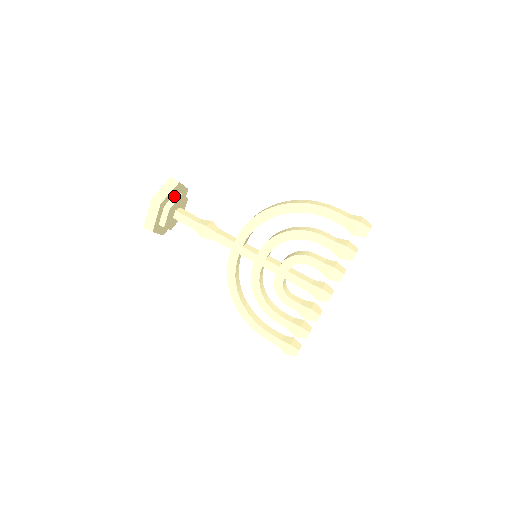
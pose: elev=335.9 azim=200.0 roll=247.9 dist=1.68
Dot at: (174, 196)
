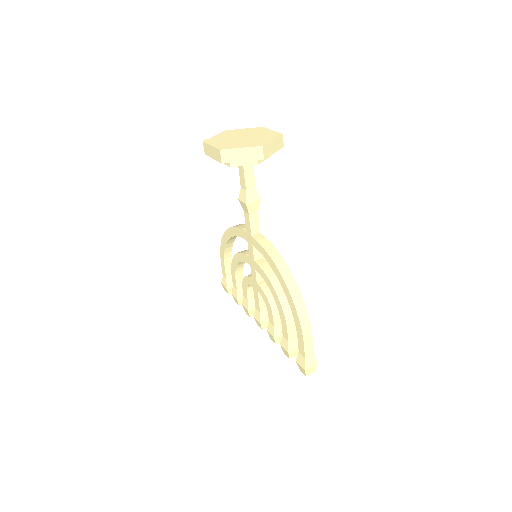
Dot at: occluded
